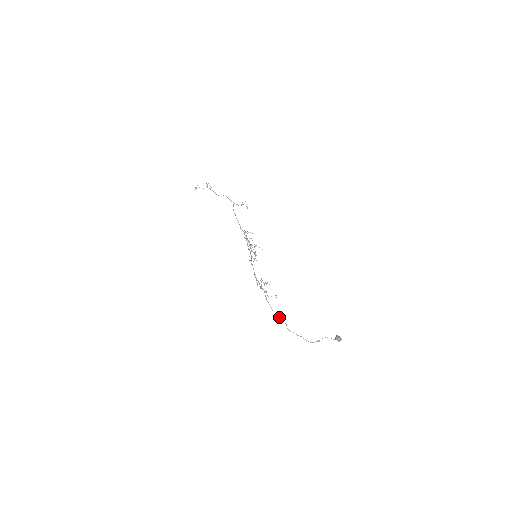
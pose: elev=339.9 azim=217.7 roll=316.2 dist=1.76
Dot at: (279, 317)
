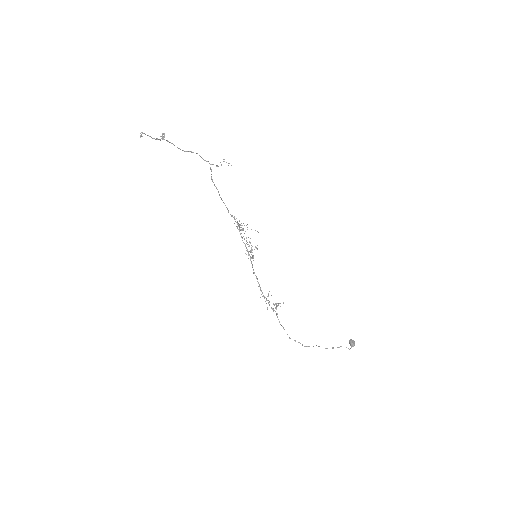
Dot at: occluded
